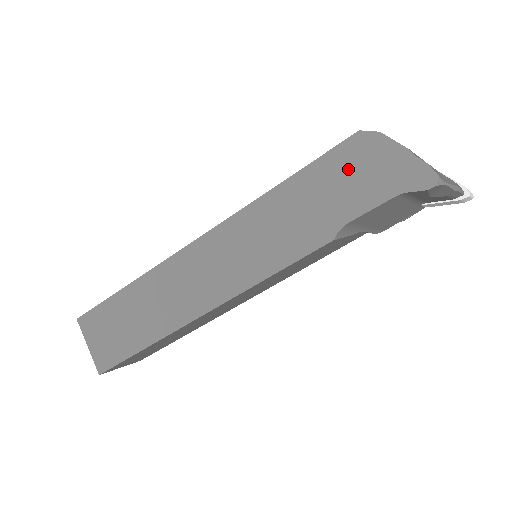
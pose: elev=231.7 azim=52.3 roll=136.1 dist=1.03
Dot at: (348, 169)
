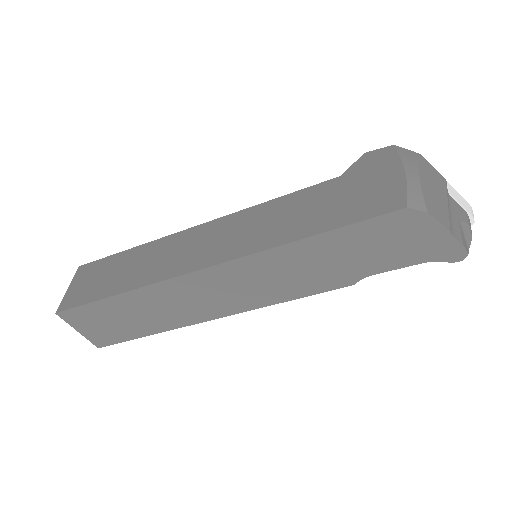
Dot at: (384, 237)
